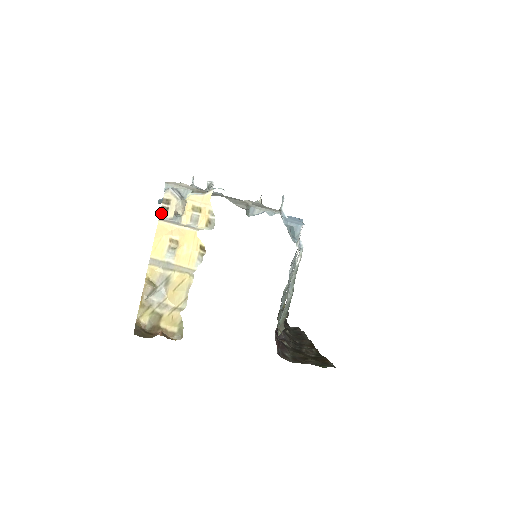
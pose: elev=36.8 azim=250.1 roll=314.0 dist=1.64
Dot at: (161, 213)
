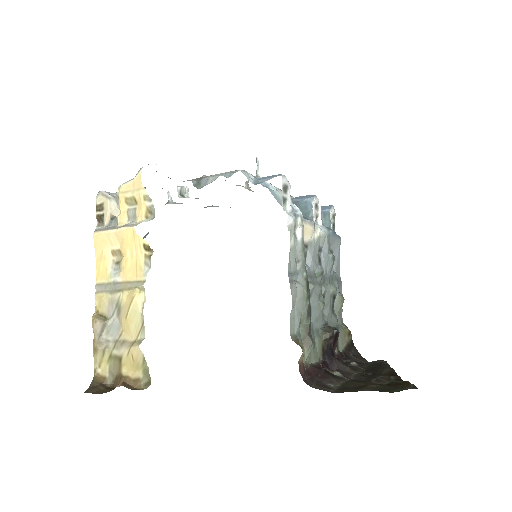
Dot at: (98, 224)
